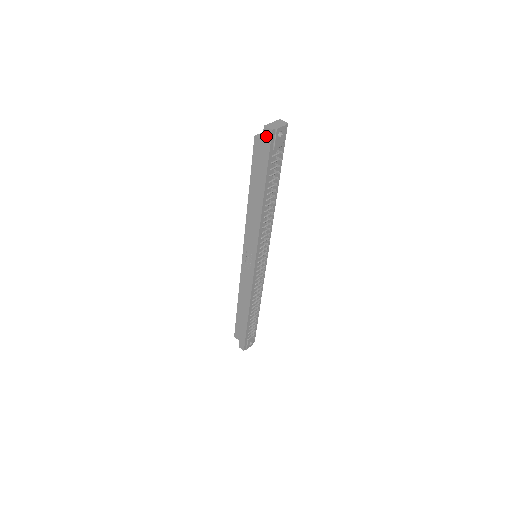
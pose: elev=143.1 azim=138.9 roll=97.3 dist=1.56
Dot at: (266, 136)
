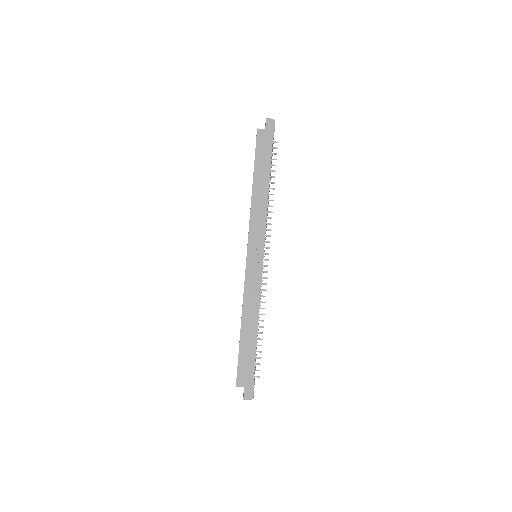
Dot at: (269, 125)
